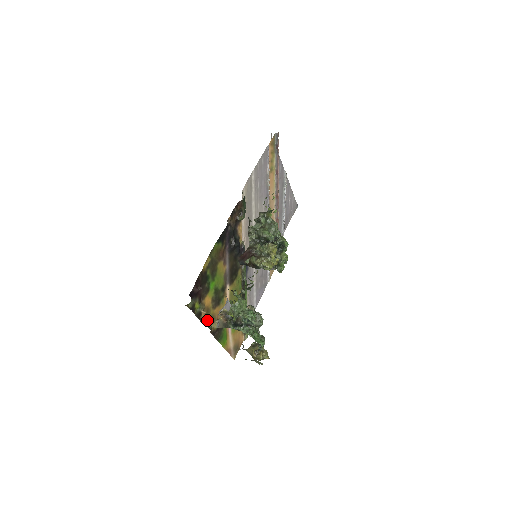
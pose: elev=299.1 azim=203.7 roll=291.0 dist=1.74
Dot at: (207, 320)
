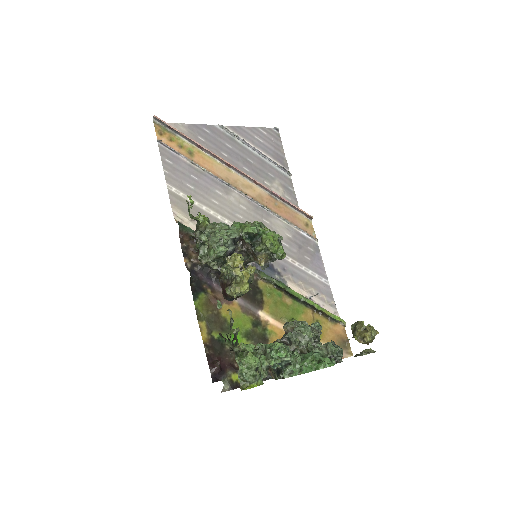
Dot at: occluded
